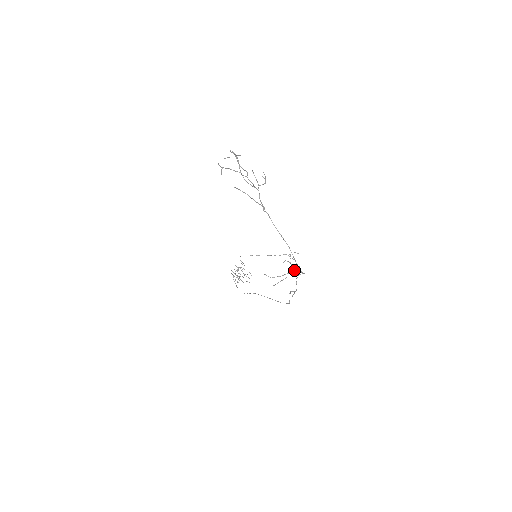
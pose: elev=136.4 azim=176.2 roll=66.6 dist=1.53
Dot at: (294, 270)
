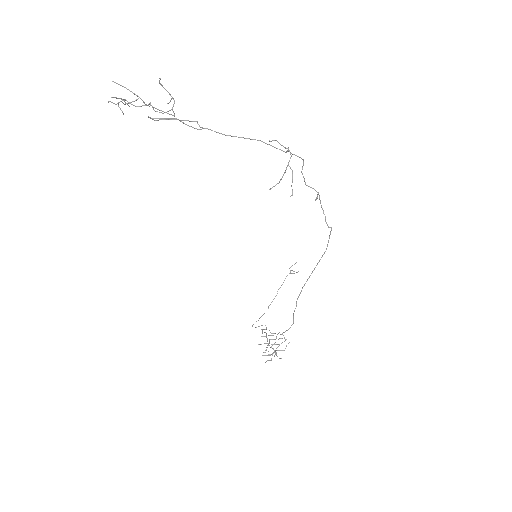
Dot at: occluded
